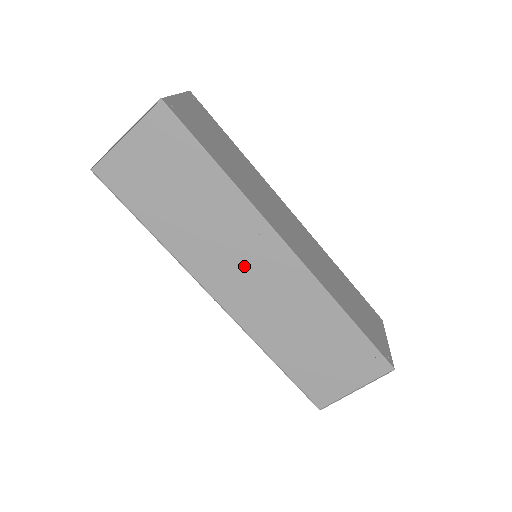
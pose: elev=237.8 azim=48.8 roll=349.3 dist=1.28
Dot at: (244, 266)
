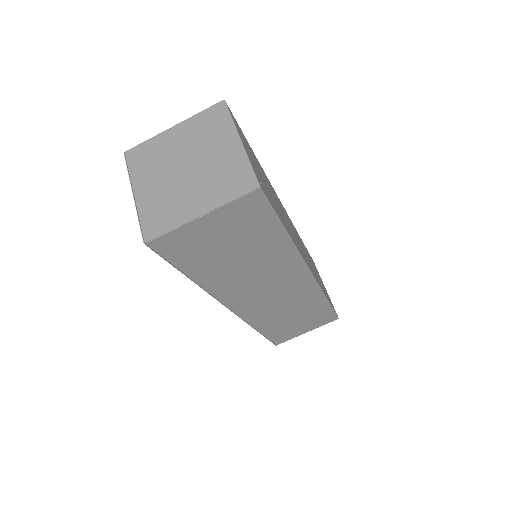
Dot at: (268, 288)
